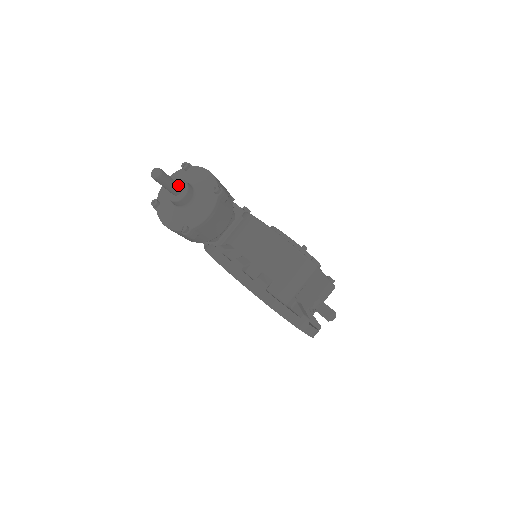
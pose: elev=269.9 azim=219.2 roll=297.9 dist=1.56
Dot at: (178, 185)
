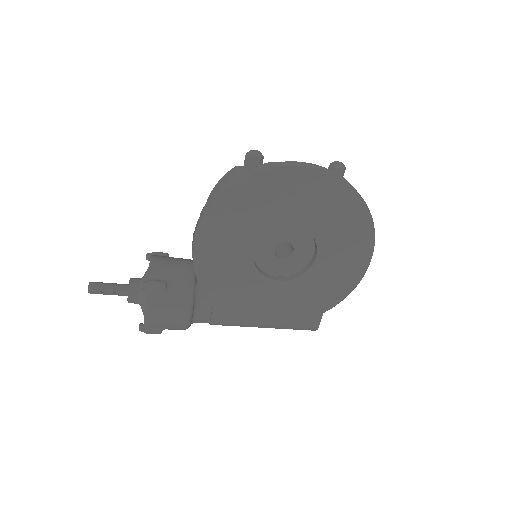
Dot at: (122, 285)
